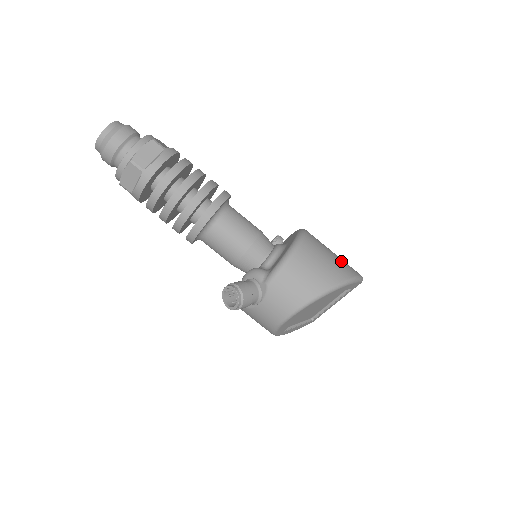
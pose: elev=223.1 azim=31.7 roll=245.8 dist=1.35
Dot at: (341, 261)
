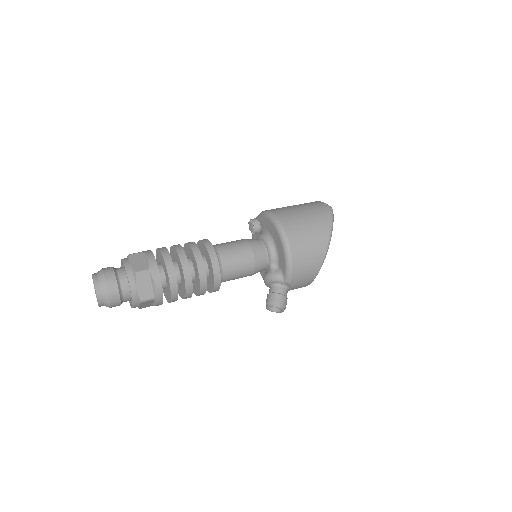
Dot at: (315, 218)
